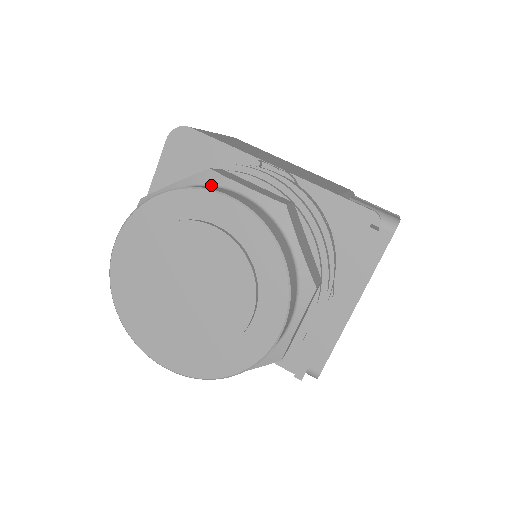
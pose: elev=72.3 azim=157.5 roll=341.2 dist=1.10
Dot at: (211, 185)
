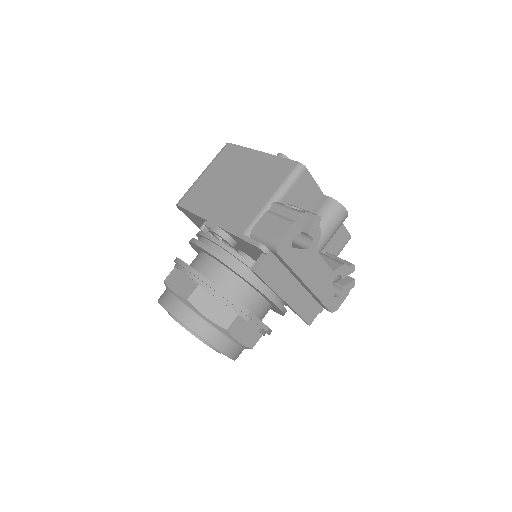
Dot at: (168, 290)
